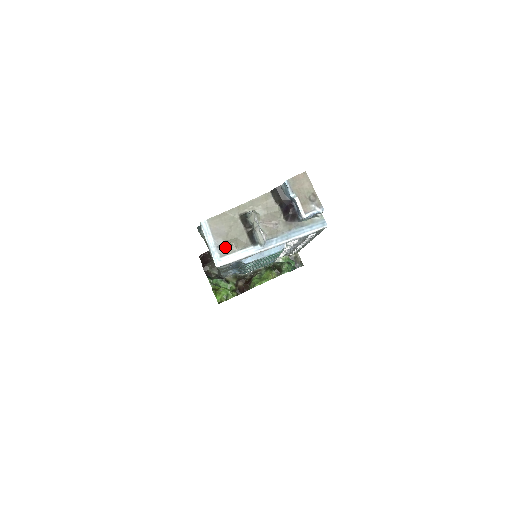
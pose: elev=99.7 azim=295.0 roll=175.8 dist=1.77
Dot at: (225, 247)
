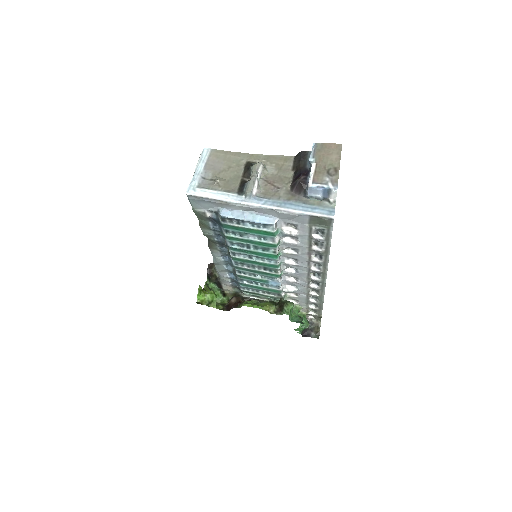
Dot at: (209, 181)
